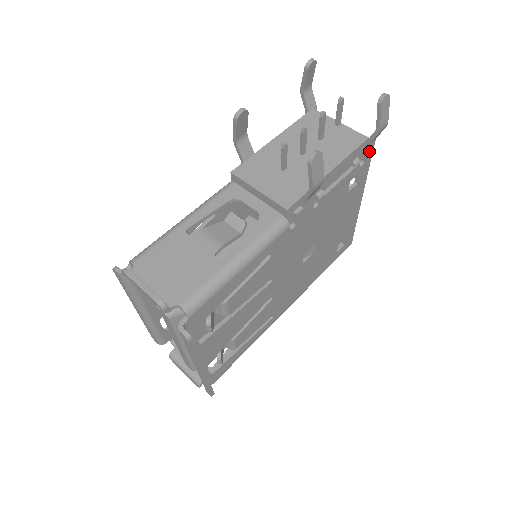
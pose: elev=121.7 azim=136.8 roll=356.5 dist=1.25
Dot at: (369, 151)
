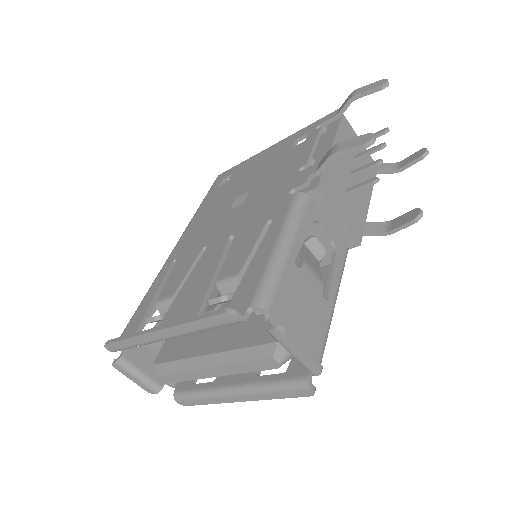
Dot at: occluded
